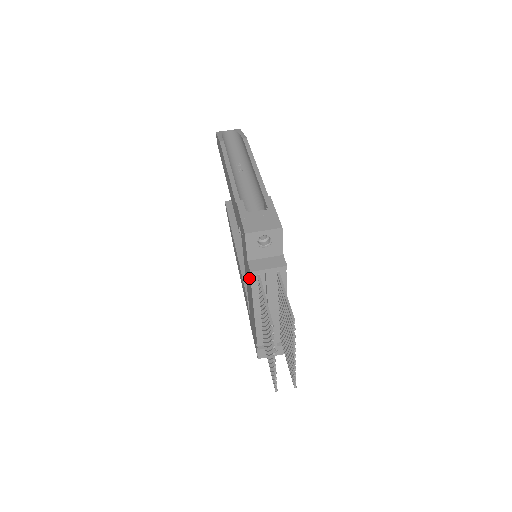
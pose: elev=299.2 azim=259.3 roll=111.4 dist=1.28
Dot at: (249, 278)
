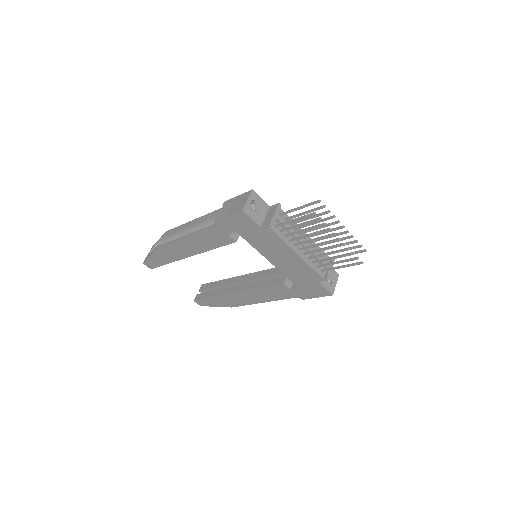
Dot at: (272, 238)
